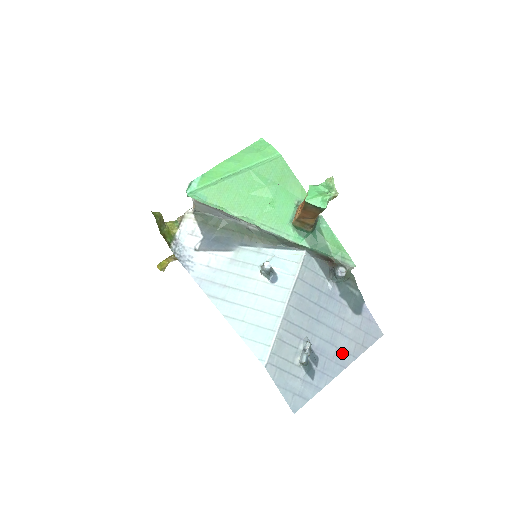
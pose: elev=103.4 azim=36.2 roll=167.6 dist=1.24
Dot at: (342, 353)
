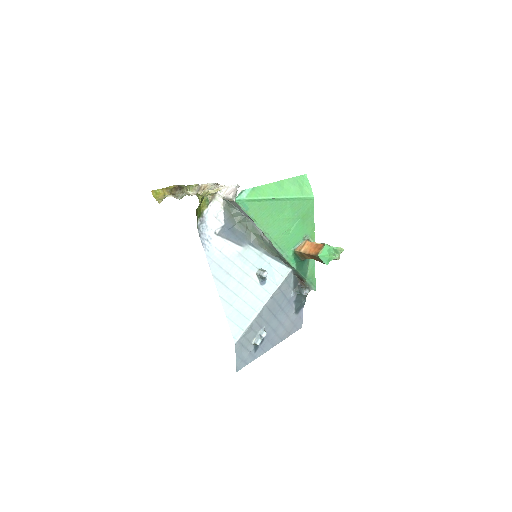
Dot at: (277, 337)
